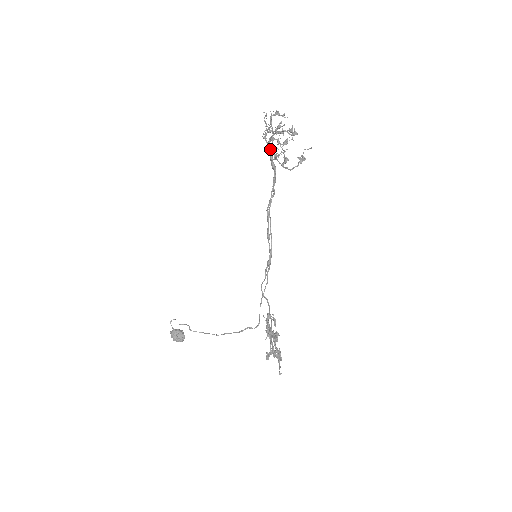
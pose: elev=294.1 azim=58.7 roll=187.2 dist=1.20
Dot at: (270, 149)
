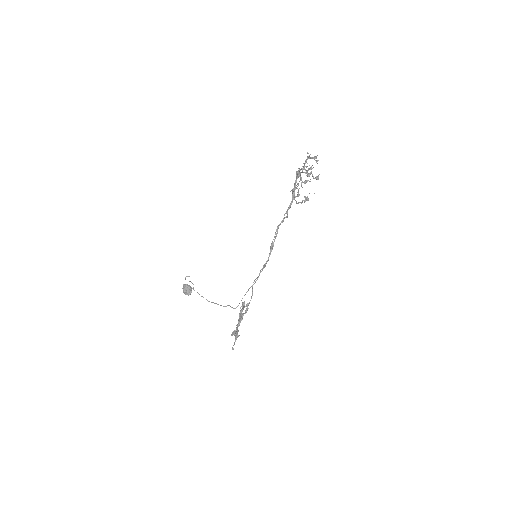
Dot at: occluded
